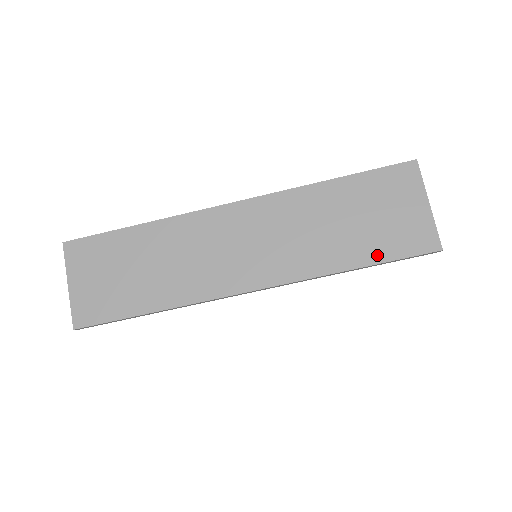
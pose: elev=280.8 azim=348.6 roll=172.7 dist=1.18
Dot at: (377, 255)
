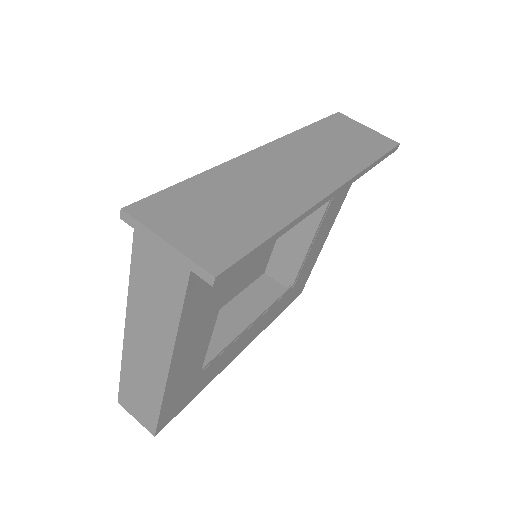
Dot at: (376, 153)
